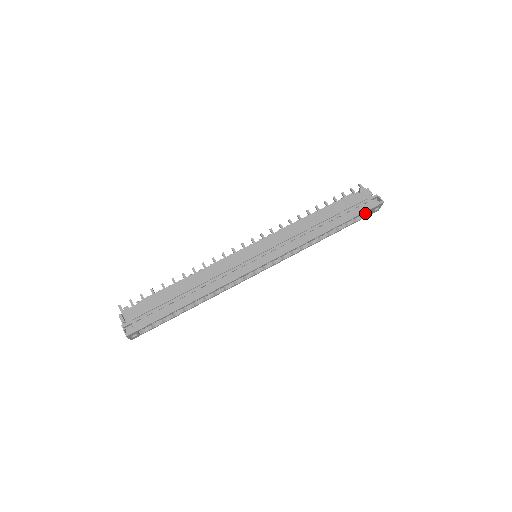
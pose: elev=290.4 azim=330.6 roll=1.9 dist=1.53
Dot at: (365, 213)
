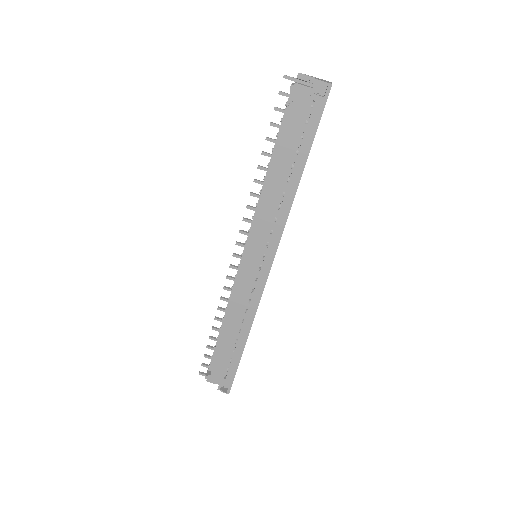
Dot at: occluded
